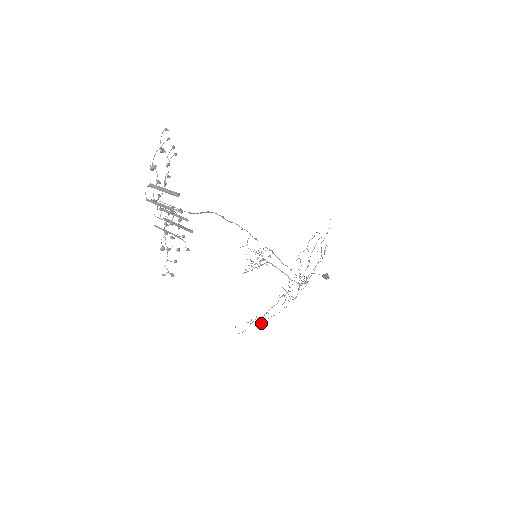
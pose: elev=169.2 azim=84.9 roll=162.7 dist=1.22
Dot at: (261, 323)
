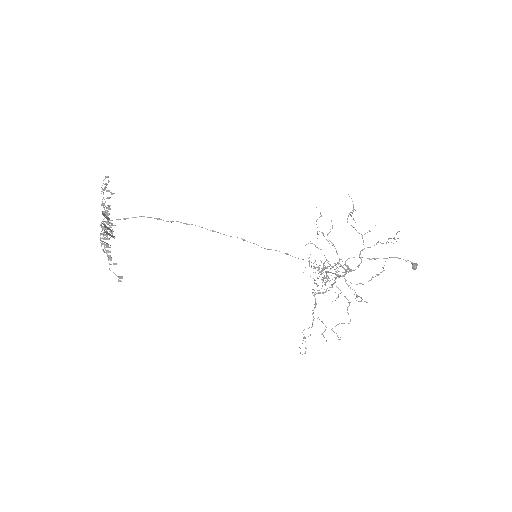
Dot at: (323, 336)
